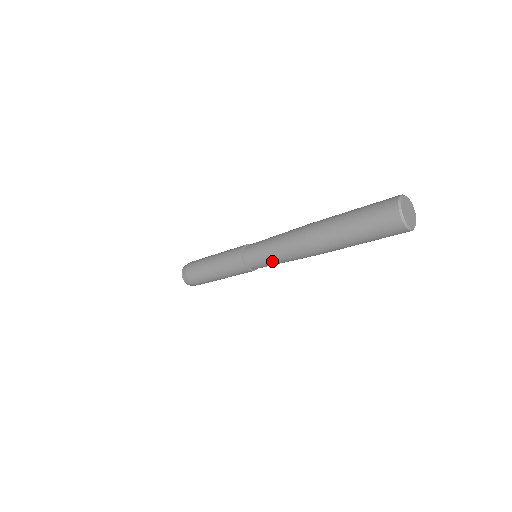
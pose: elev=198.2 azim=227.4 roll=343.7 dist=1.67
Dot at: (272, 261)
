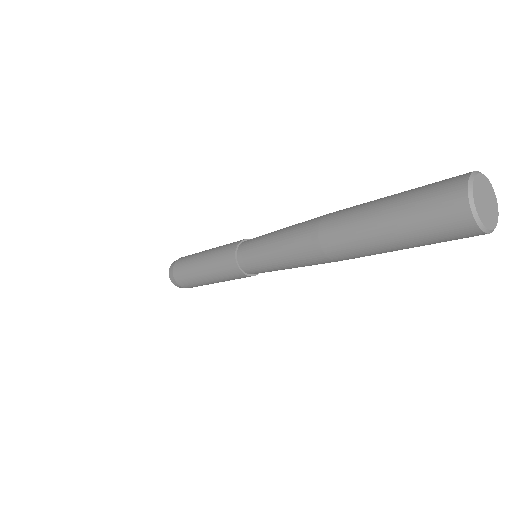
Dot at: (274, 266)
